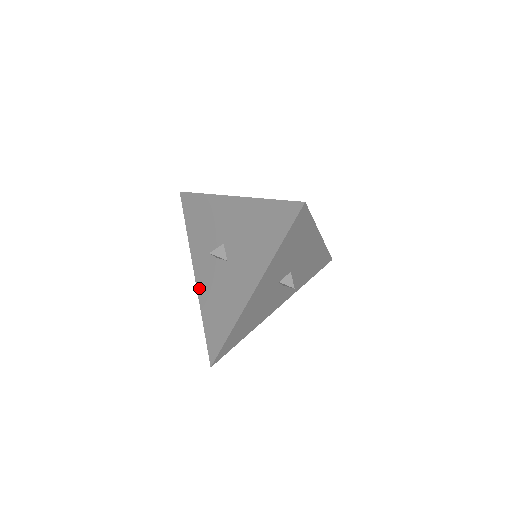
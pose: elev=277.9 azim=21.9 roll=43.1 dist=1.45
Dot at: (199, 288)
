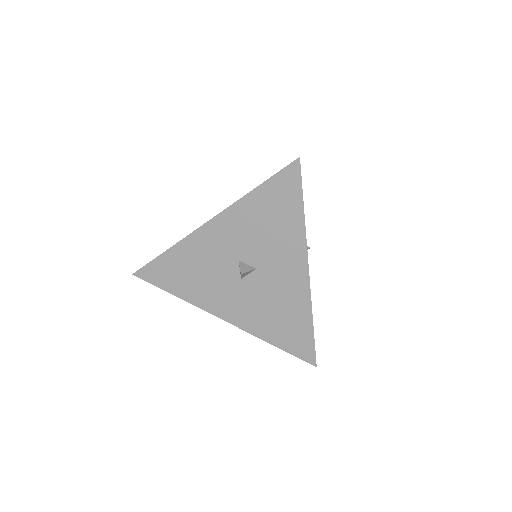
Dot at: occluded
